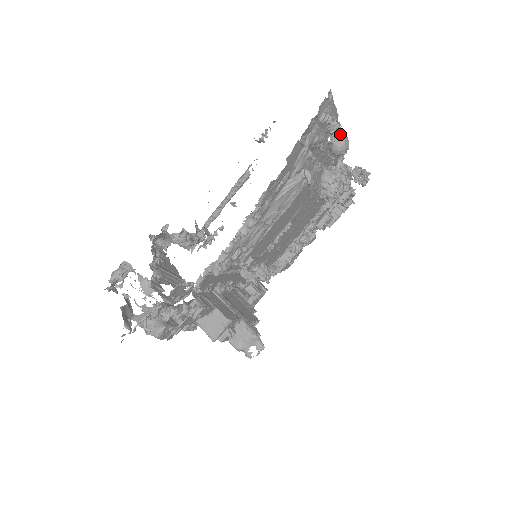
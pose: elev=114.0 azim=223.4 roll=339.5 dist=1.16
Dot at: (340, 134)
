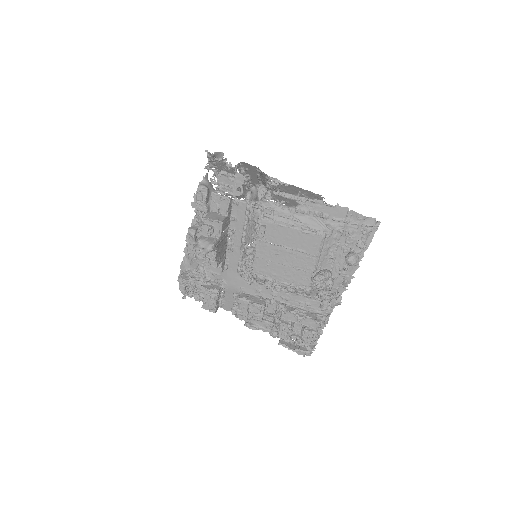
Dot at: (358, 255)
